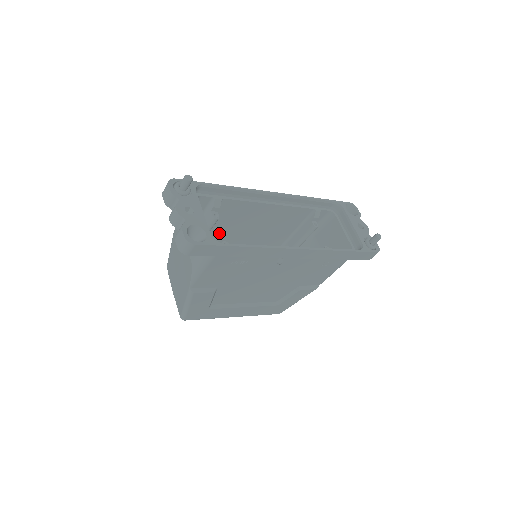
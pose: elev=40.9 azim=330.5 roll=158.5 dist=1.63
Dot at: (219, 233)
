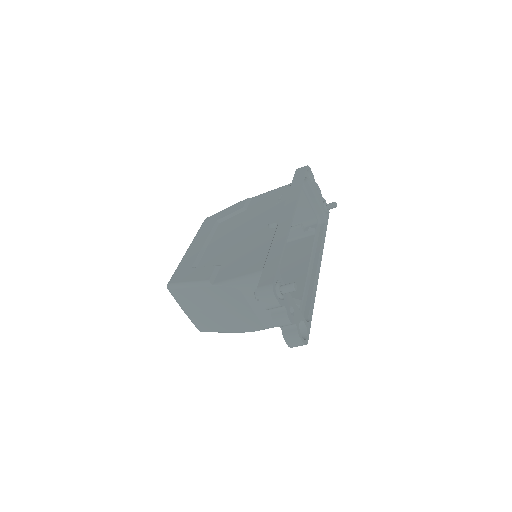
Dot at: occluded
